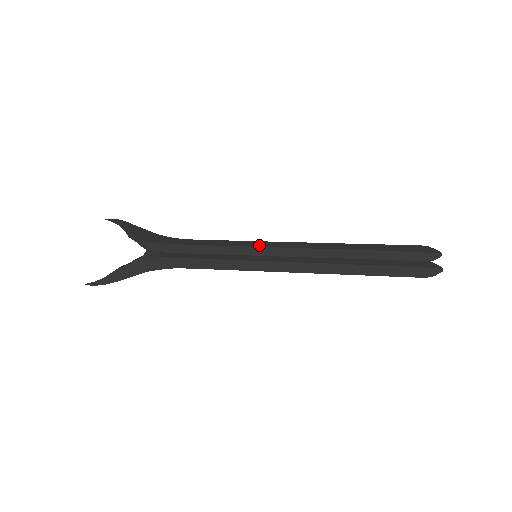
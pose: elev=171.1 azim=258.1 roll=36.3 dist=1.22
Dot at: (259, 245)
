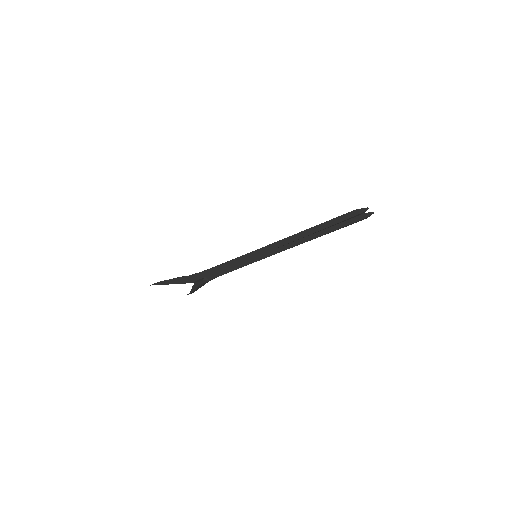
Dot at: occluded
